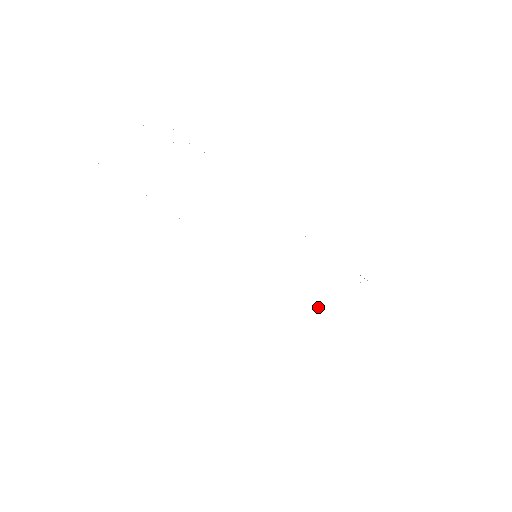
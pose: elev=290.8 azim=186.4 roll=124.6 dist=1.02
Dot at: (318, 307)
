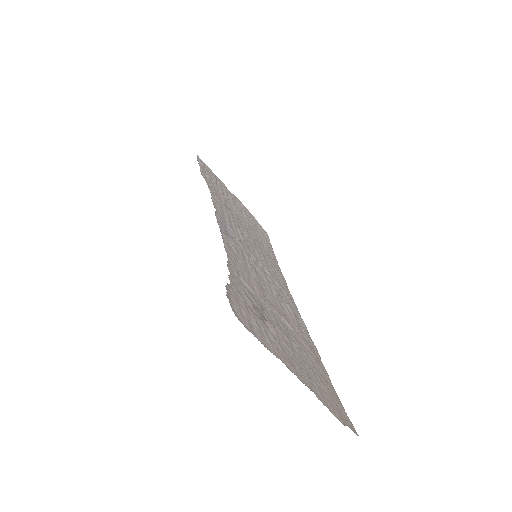
Dot at: (222, 182)
